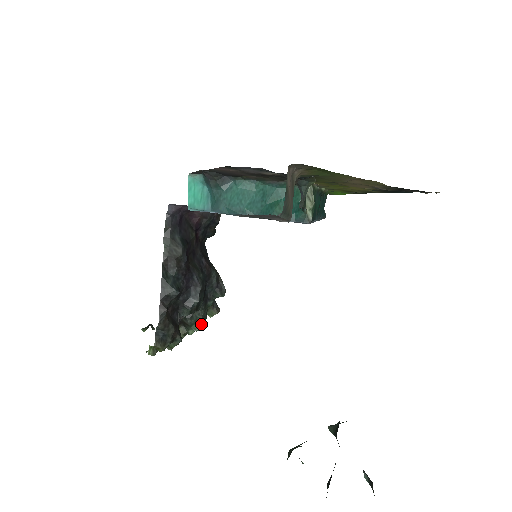
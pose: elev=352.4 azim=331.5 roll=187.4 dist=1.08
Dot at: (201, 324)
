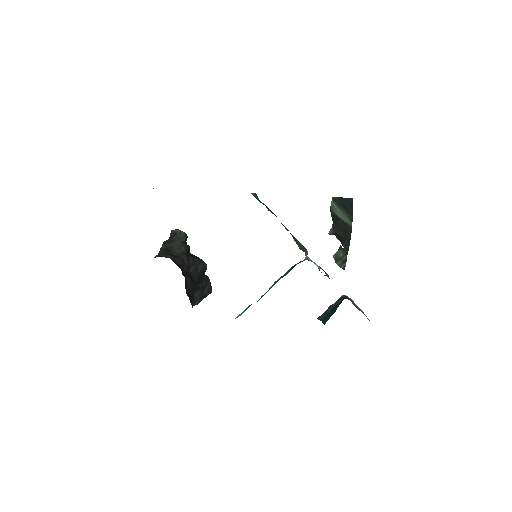
Dot at: occluded
